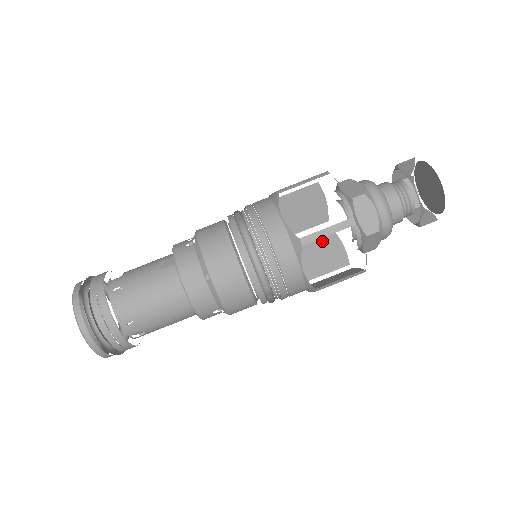
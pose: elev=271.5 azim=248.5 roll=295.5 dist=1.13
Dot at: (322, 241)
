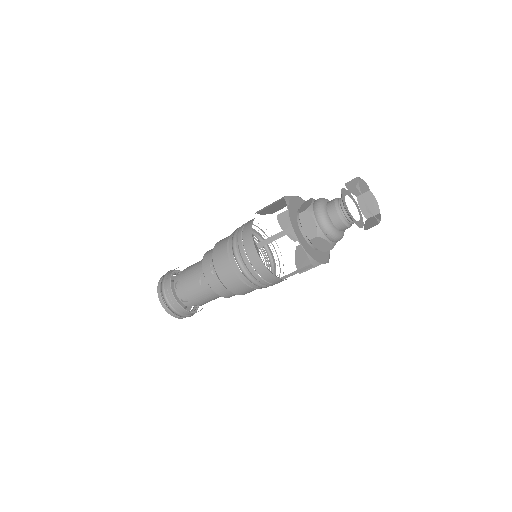
Dot at: occluded
